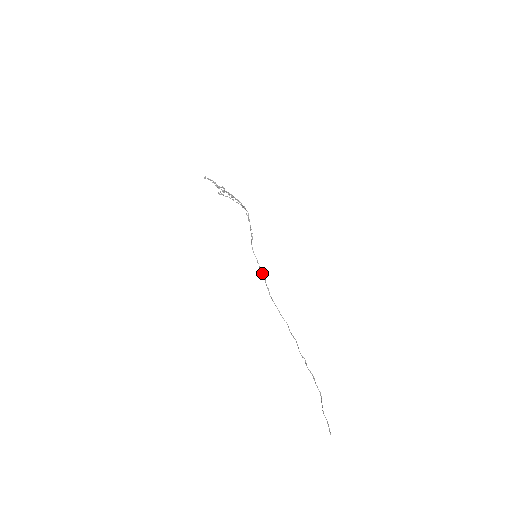
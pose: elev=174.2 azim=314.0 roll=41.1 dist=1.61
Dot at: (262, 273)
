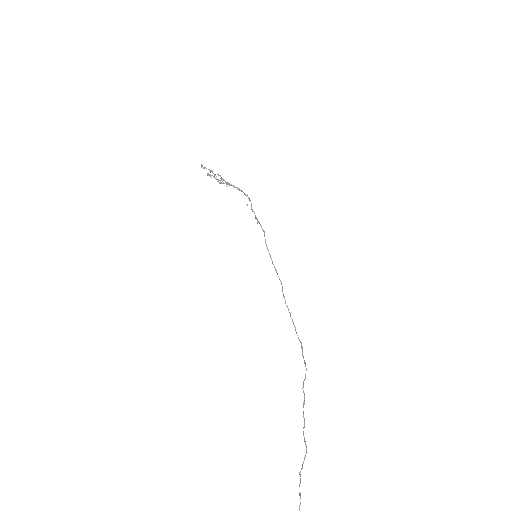
Dot at: (278, 276)
